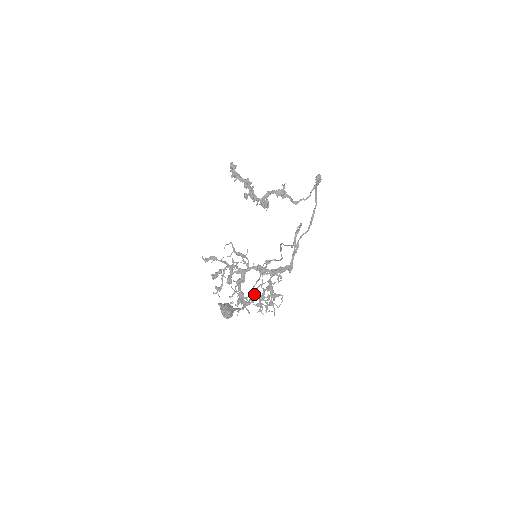
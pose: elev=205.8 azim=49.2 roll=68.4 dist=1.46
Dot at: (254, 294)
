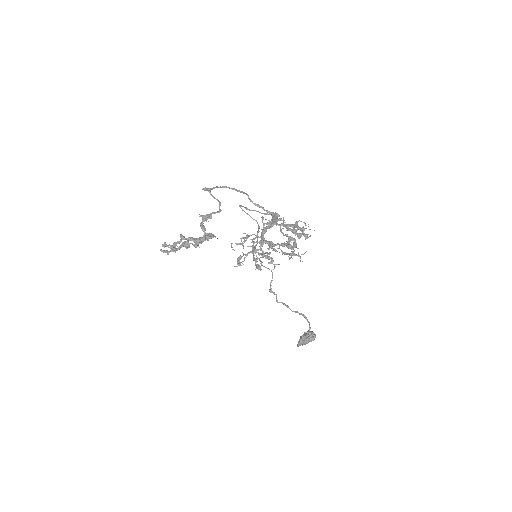
Dot at: (288, 237)
